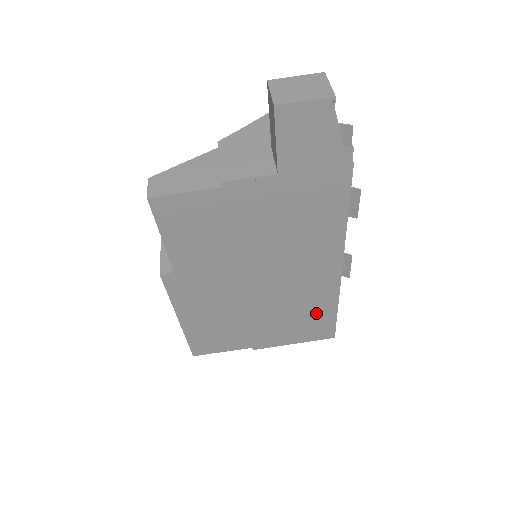
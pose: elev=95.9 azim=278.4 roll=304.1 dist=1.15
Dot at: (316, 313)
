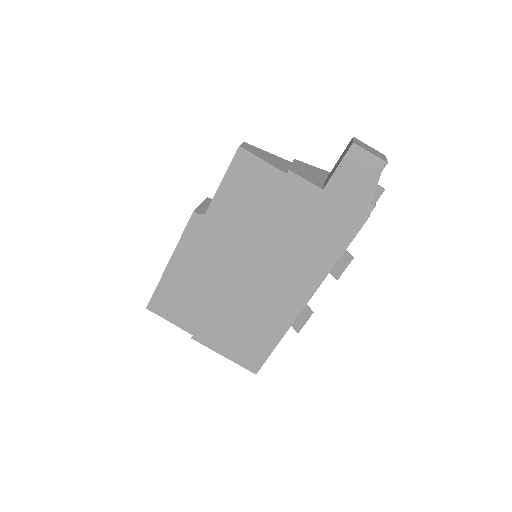
Dot at: (262, 334)
